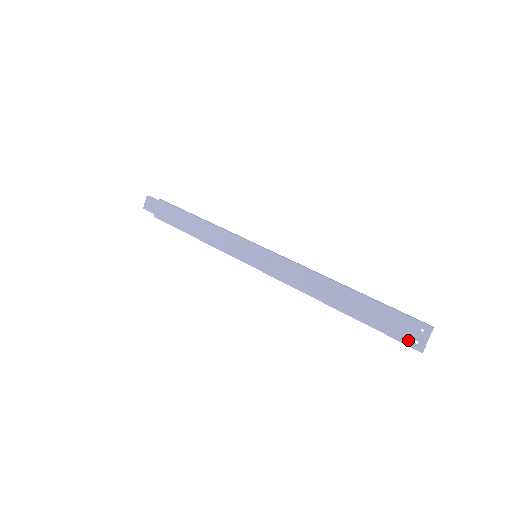
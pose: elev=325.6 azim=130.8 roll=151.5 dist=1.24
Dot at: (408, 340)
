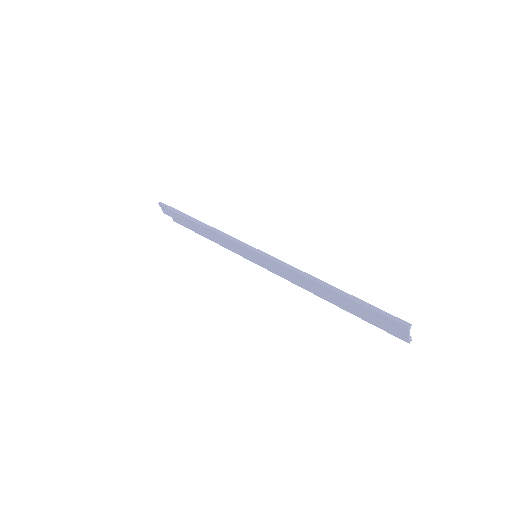
Dot at: (394, 333)
